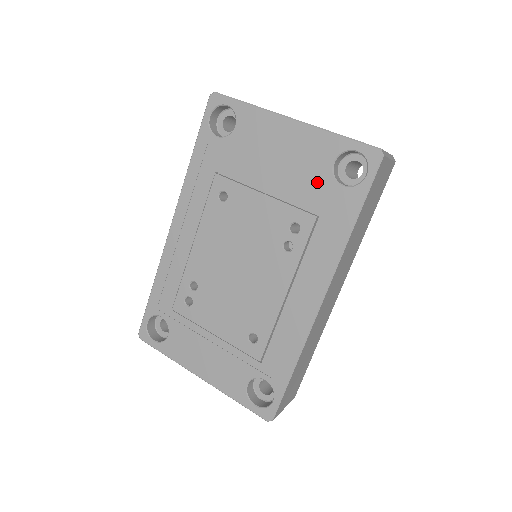
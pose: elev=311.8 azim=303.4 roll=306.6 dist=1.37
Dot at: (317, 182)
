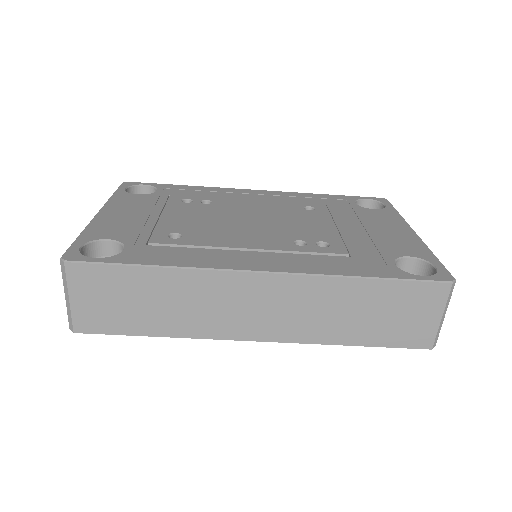
Dot at: (381, 250)
